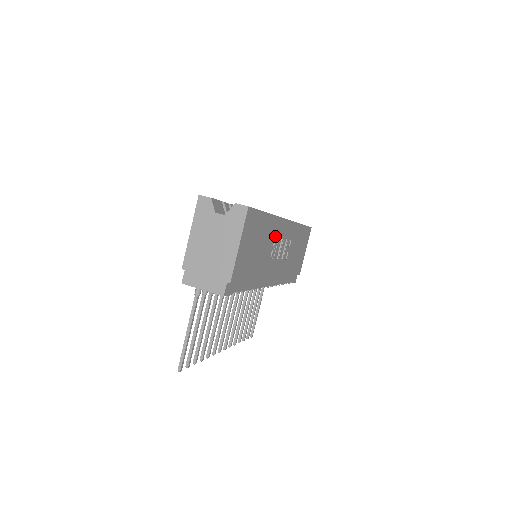
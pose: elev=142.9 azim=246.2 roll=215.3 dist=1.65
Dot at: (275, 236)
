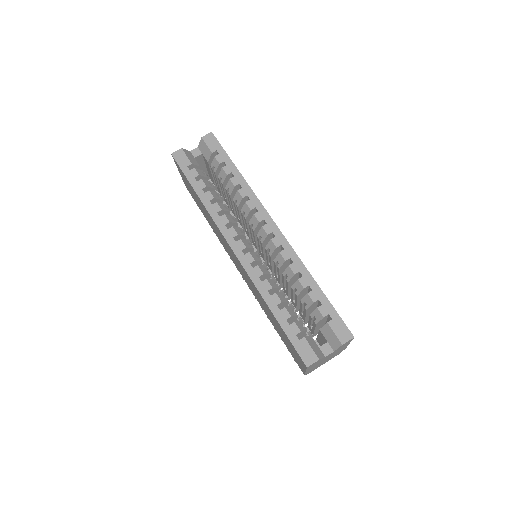
Dot at: occluded
